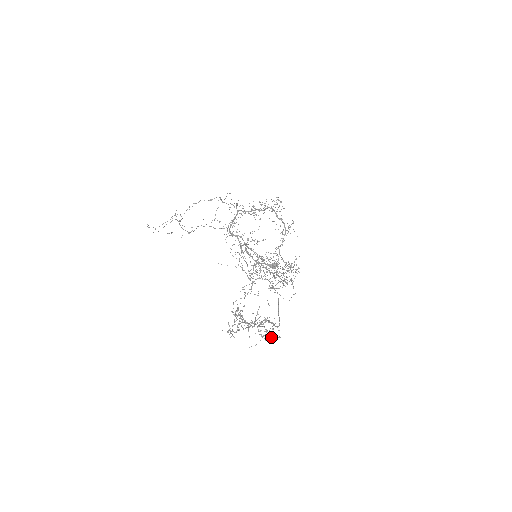
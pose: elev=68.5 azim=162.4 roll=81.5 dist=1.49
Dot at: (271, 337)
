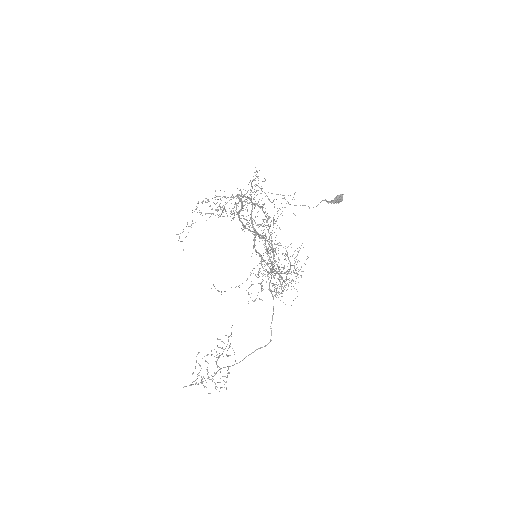
Dot at: occluded
